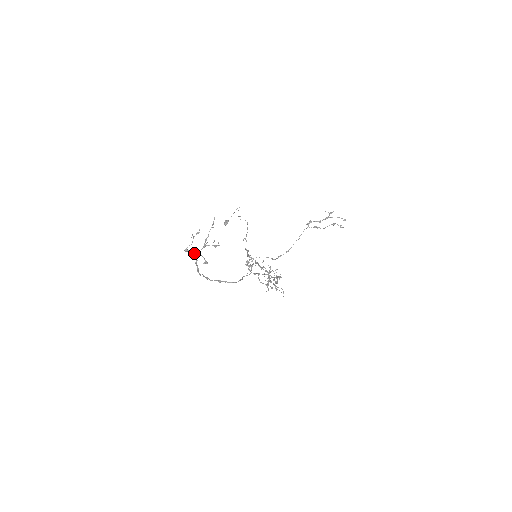
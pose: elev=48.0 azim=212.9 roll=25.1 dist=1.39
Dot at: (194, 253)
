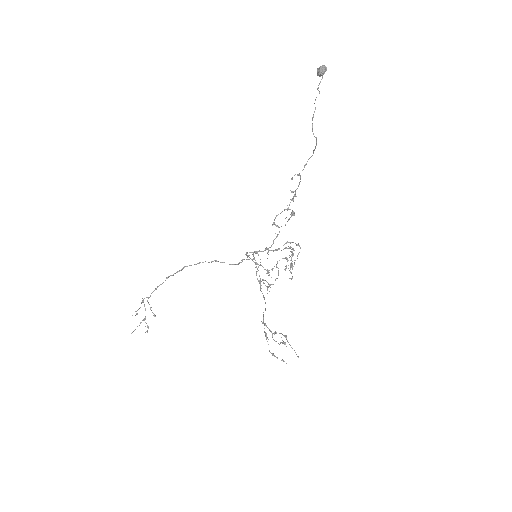
Dot at: occluded
